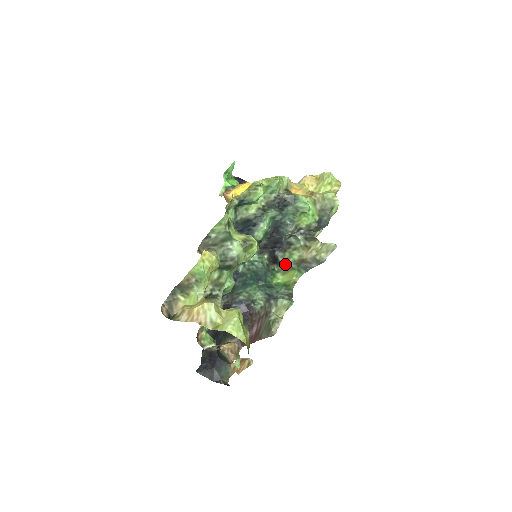
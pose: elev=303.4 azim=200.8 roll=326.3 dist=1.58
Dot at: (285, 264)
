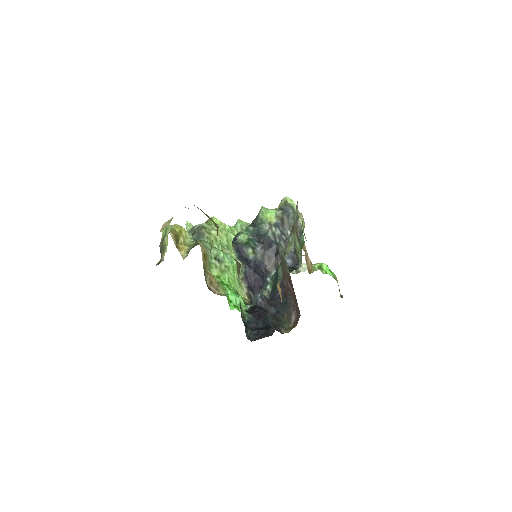
Dot at: occluded
